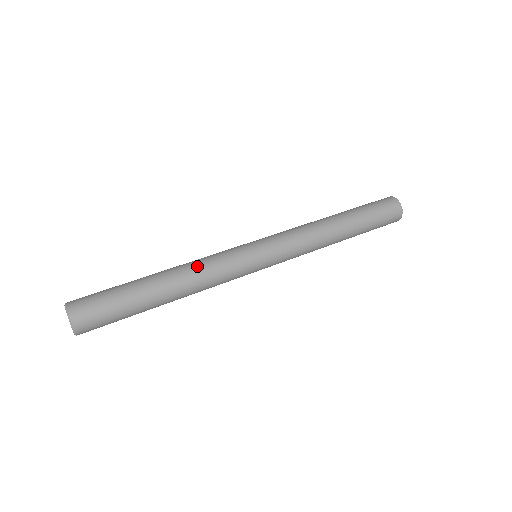
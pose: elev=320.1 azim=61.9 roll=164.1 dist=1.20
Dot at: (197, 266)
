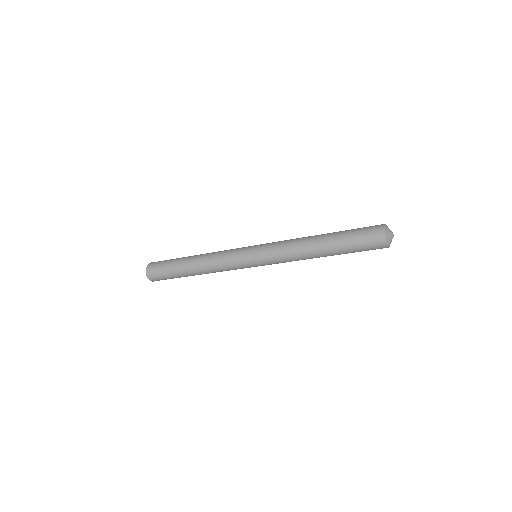
Dot at: (213, 253)
